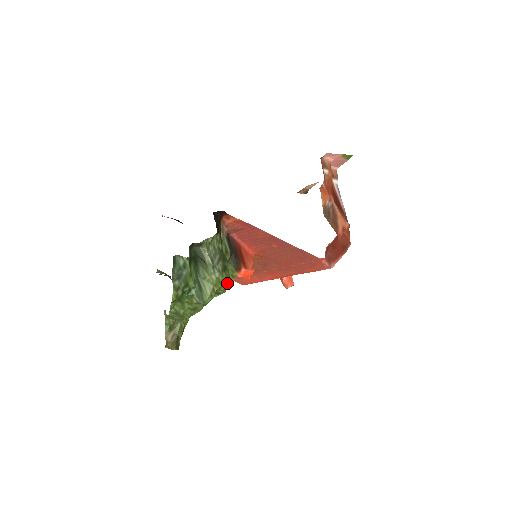
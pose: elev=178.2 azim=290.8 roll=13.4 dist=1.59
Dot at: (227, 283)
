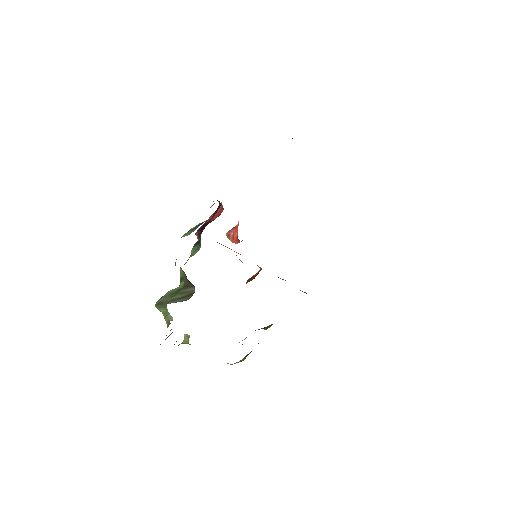
Dot at: occluded
